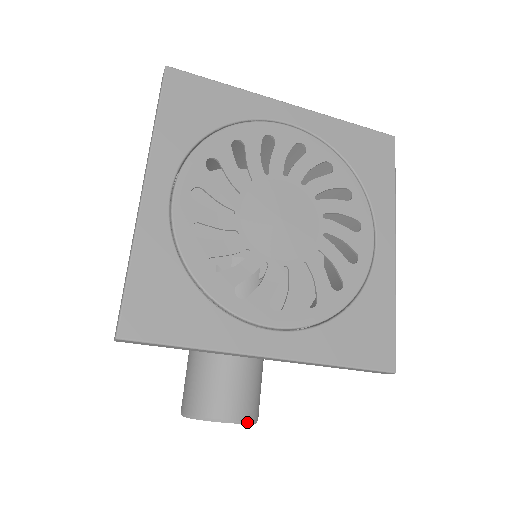
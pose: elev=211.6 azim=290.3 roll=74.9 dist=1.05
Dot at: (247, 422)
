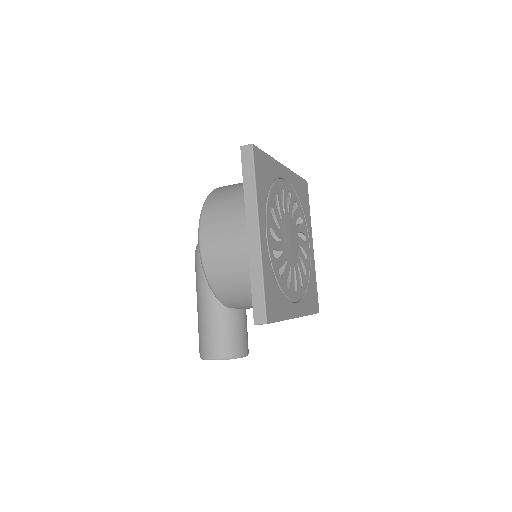
Dot at: occluded
